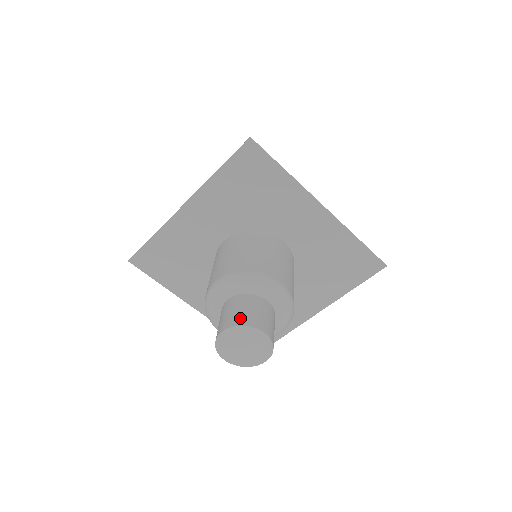
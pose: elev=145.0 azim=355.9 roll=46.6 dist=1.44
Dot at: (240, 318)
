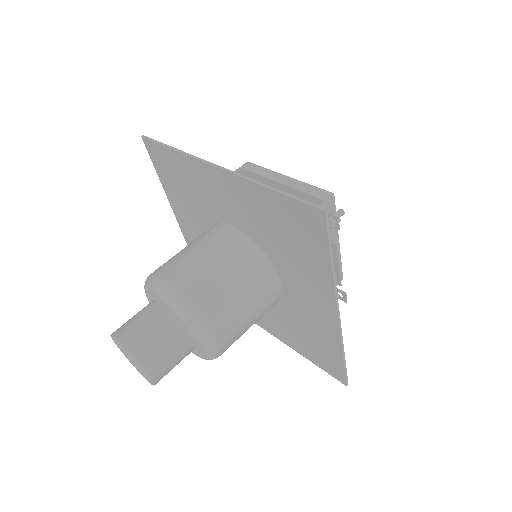
Dot at: (142, 348)
